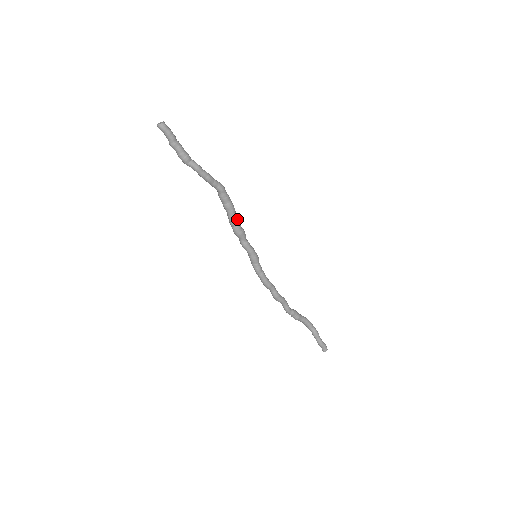
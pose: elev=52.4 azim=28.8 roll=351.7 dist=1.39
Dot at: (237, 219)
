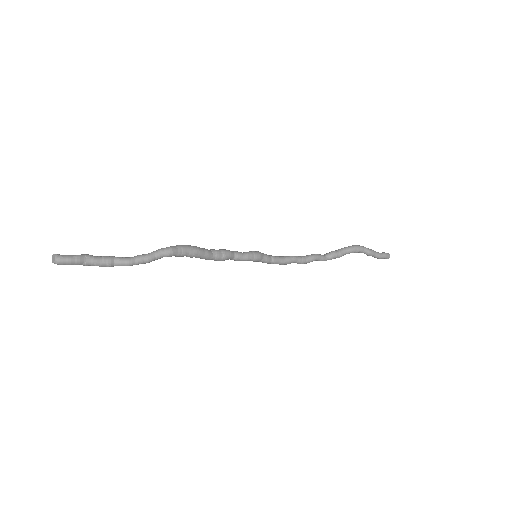
Dot at: (210, 254)
